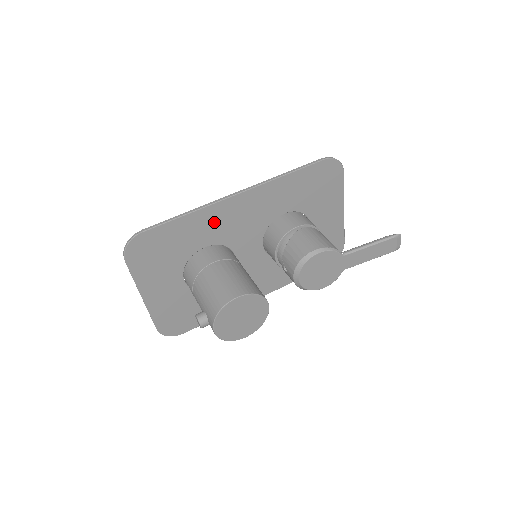
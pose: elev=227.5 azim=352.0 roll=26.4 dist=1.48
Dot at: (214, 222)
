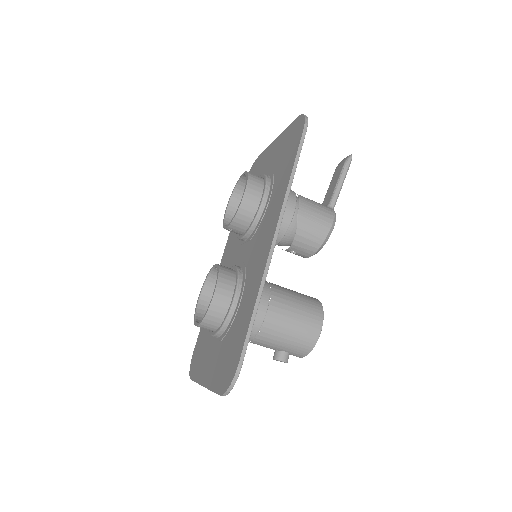
Dot at: occluded
